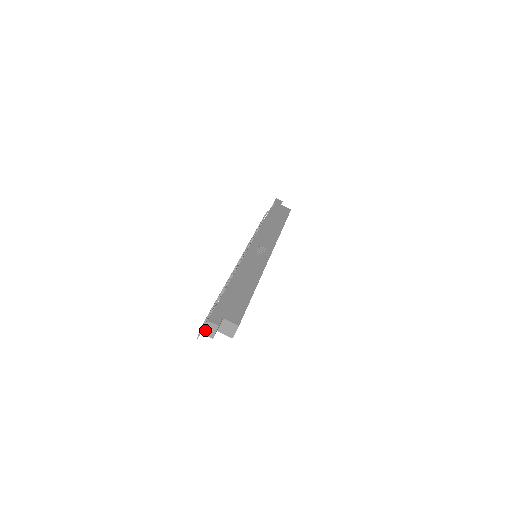
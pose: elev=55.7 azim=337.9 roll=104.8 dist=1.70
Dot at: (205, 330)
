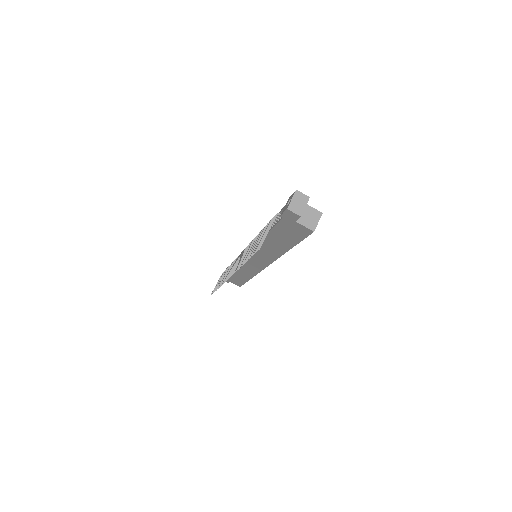
Dot at: (292, 204)
